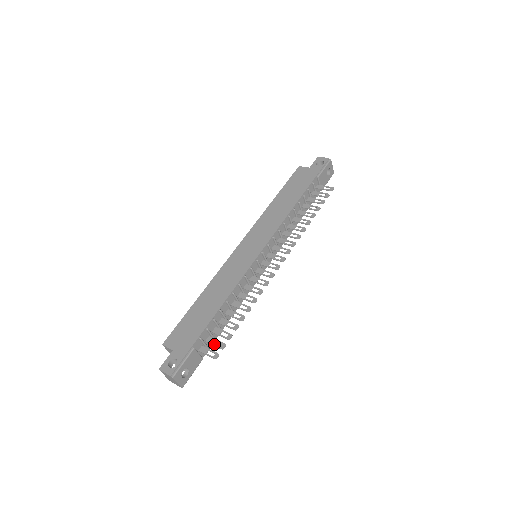
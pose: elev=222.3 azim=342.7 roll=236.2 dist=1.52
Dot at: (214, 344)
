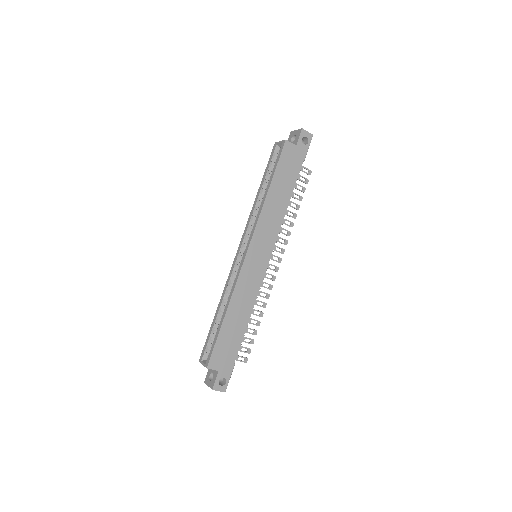
Dot at: (242, 351)
